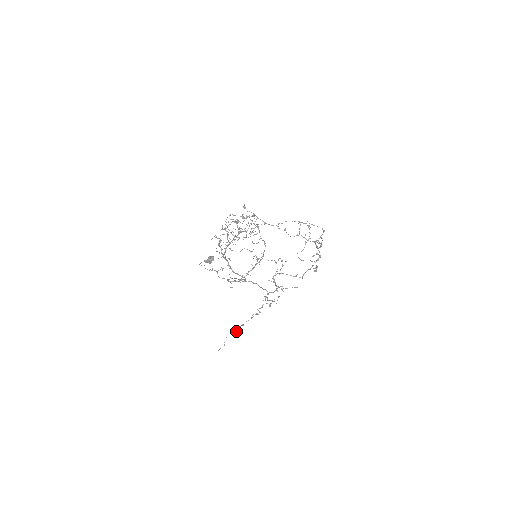
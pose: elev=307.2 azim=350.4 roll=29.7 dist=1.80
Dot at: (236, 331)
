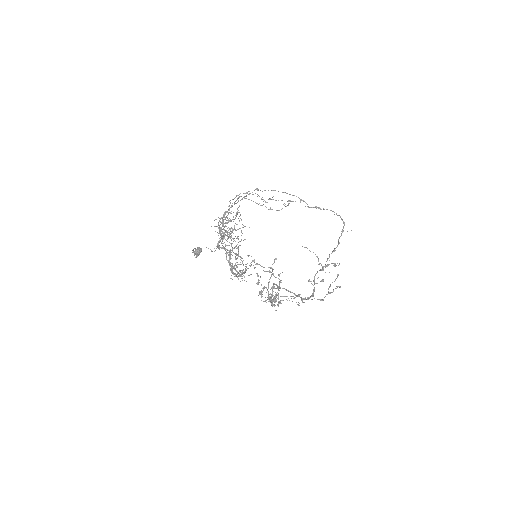
Dot at: occluded
